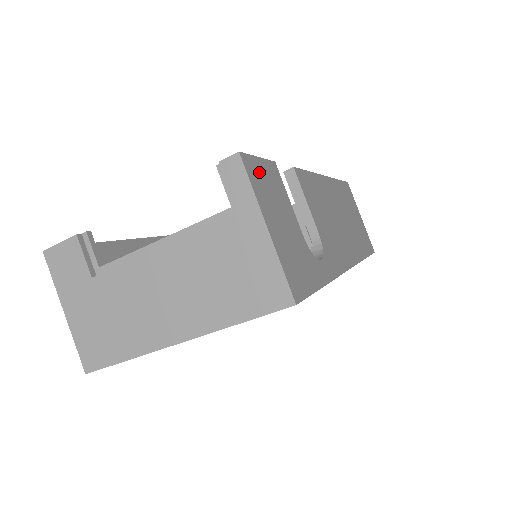
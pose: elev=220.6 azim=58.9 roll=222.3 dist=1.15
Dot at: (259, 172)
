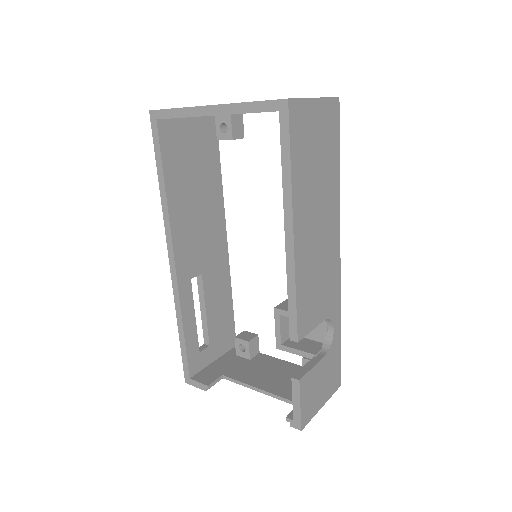
Dot at: (306, 408)
